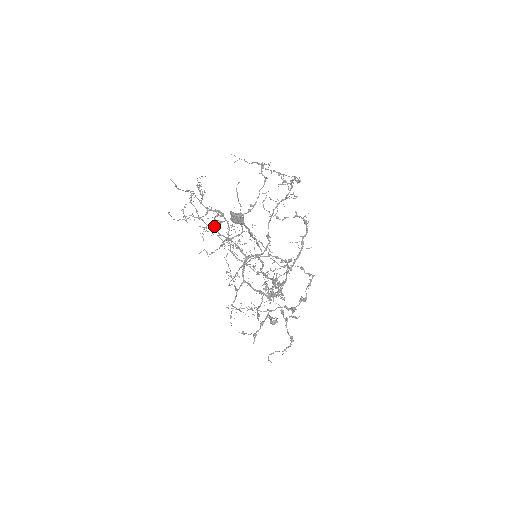
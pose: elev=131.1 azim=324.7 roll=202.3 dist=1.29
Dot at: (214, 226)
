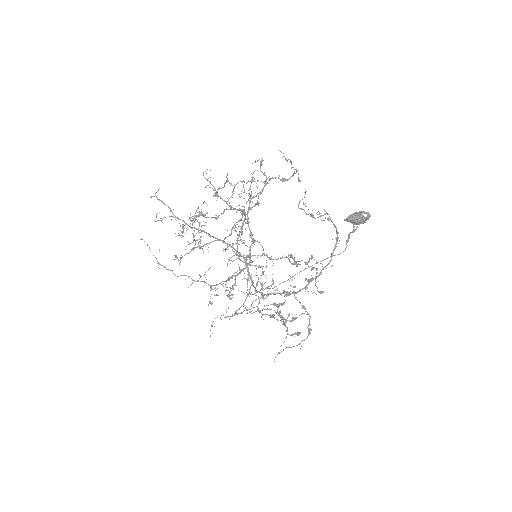
Dot at: occluded
